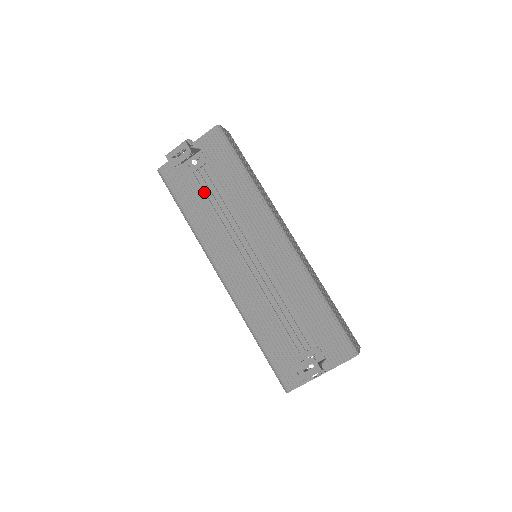
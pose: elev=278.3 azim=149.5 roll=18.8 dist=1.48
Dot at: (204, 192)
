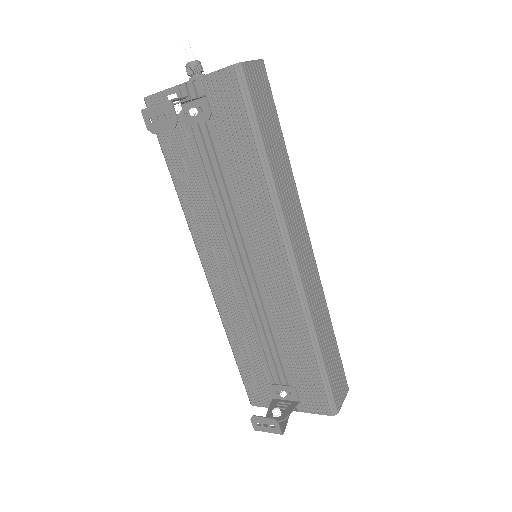
Dot at: (201, 160)
